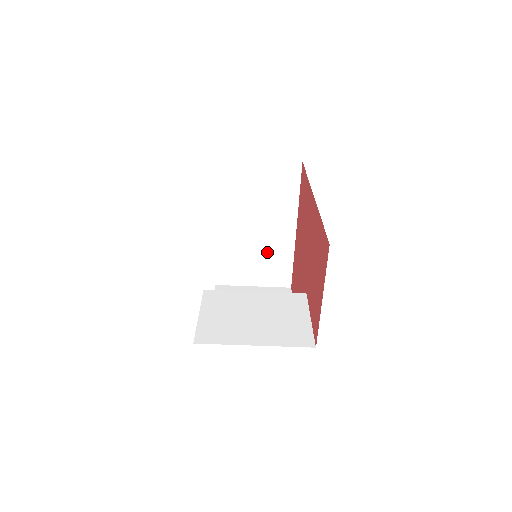
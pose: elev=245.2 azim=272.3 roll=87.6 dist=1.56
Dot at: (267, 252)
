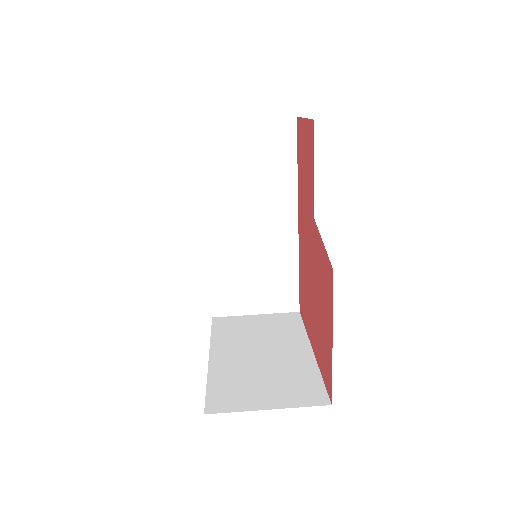
Dot at: (281, 372)
